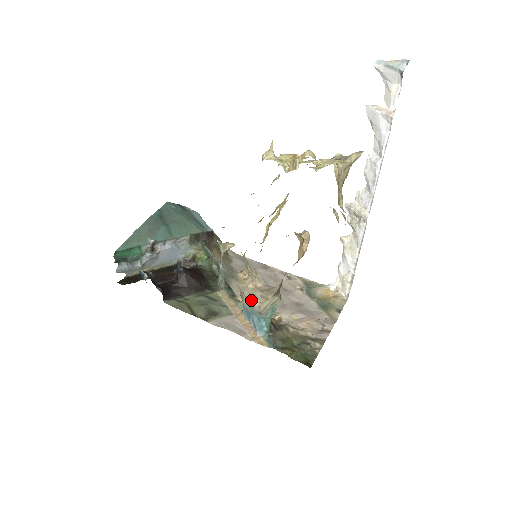
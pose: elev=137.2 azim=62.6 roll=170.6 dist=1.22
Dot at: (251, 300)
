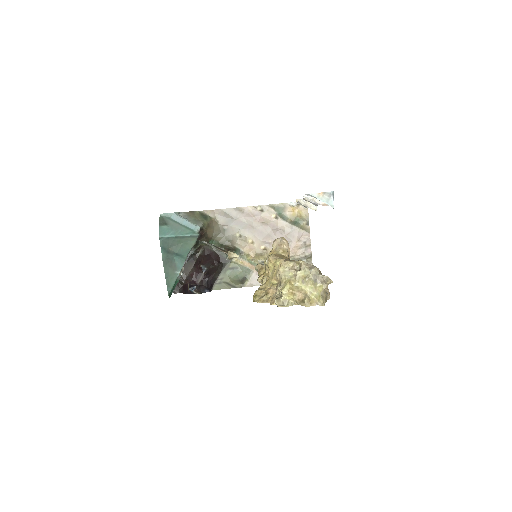
Dot at: occluded
